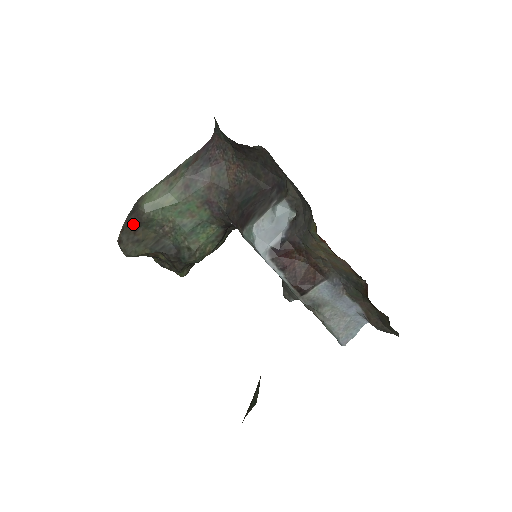
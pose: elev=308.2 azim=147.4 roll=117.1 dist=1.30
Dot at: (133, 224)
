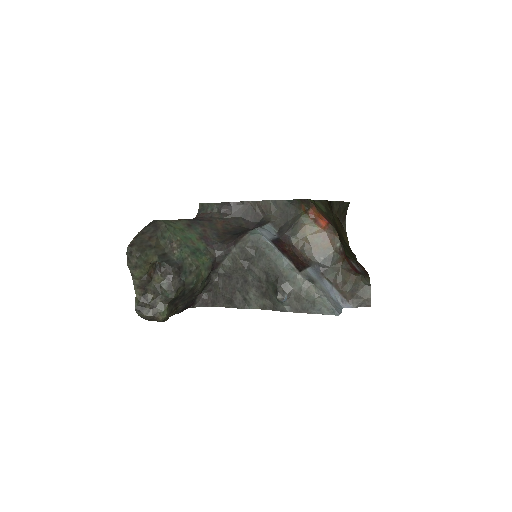
Dot at: (150, 232)
